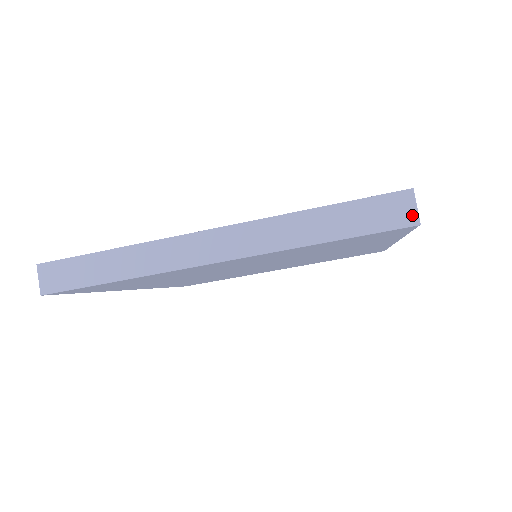
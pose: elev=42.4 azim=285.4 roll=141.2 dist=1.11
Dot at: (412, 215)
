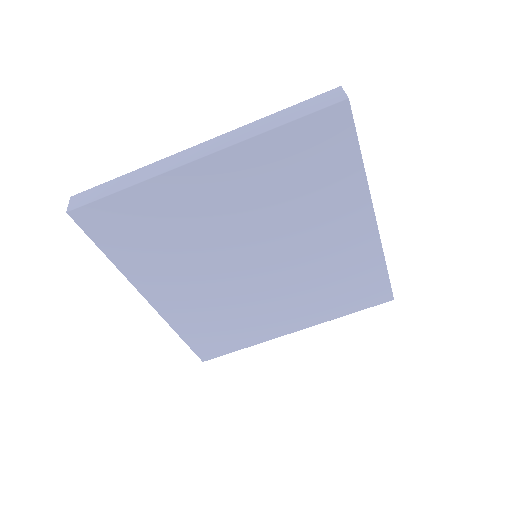
Dot at: (342, 96)
